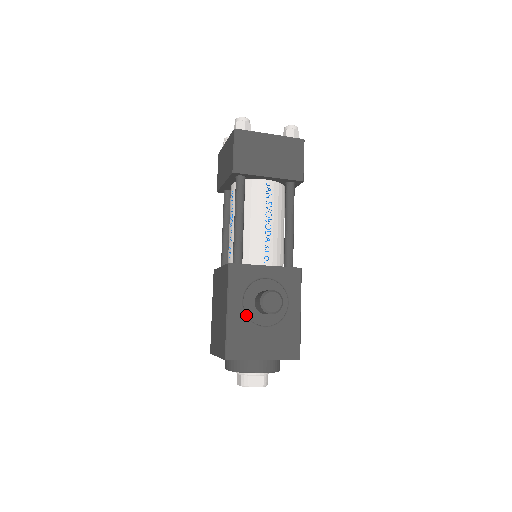
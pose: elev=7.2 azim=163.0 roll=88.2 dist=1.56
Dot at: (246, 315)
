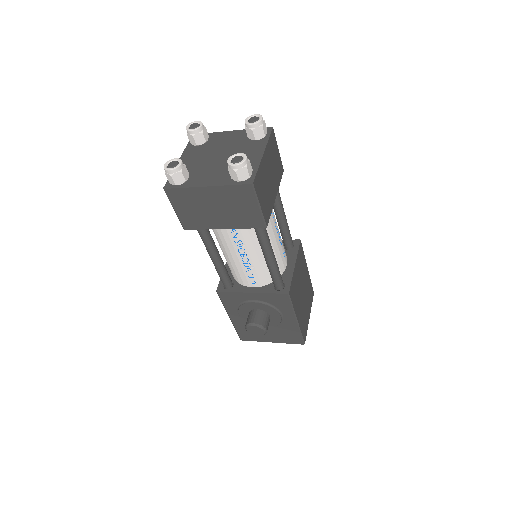
Dot at: (246, 321)
